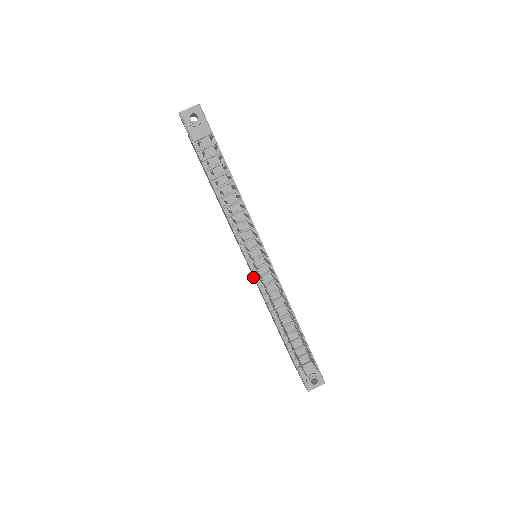
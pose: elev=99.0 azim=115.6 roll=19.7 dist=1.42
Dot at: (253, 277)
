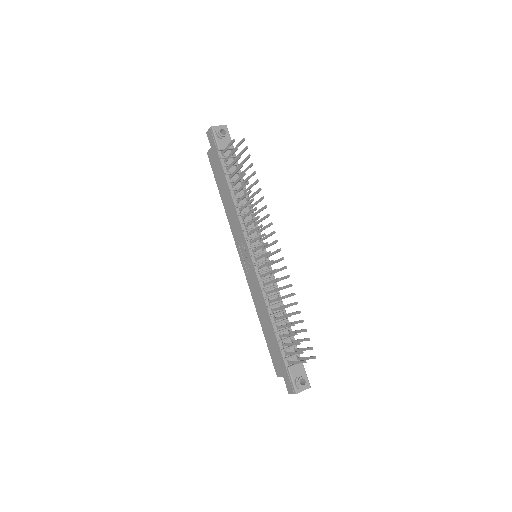
Dot at: (247, 281)
